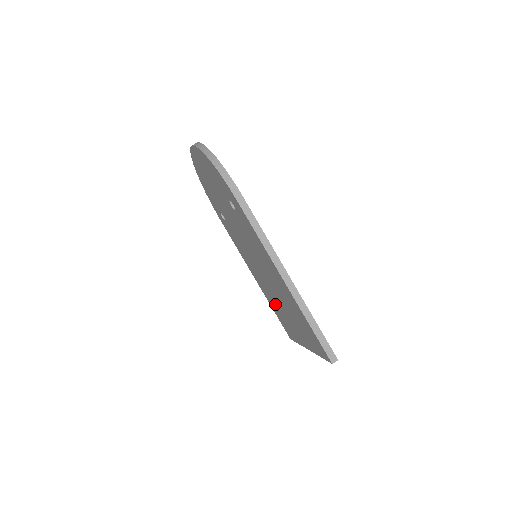
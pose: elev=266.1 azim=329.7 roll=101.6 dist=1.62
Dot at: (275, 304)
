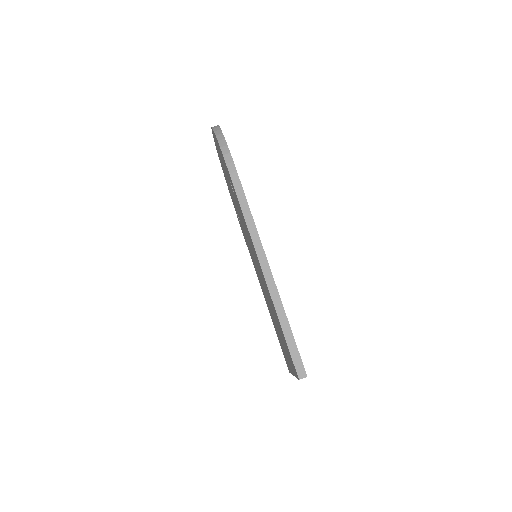
Dot at: (273, 321)
